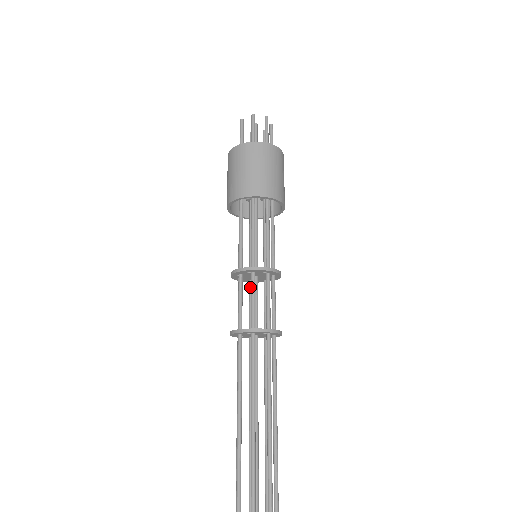
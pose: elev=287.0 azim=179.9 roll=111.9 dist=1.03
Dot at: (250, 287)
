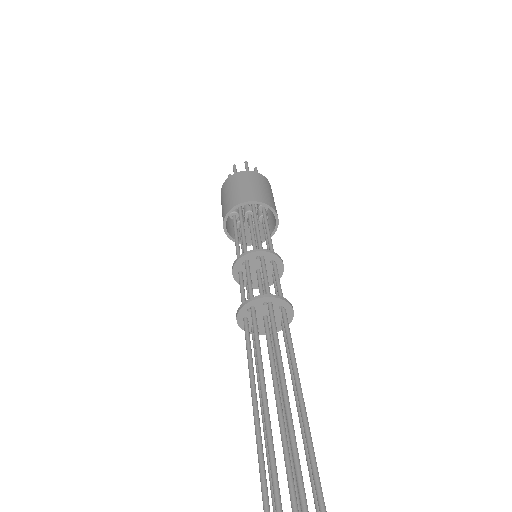
Dot at: occluded
